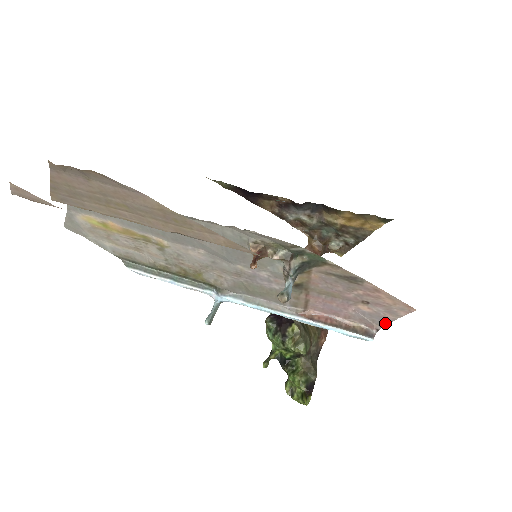
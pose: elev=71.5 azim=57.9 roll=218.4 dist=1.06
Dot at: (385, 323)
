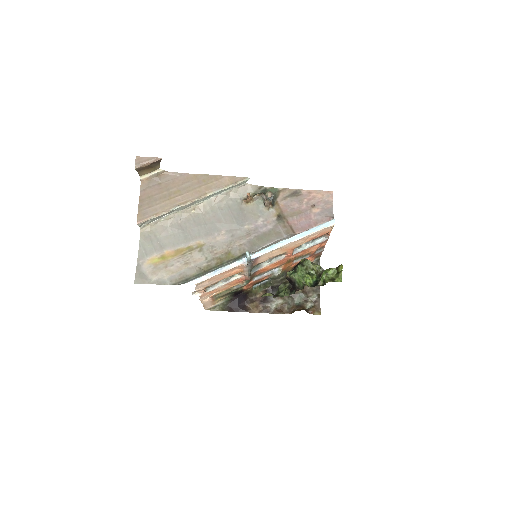
Dot at: (332, 212)
